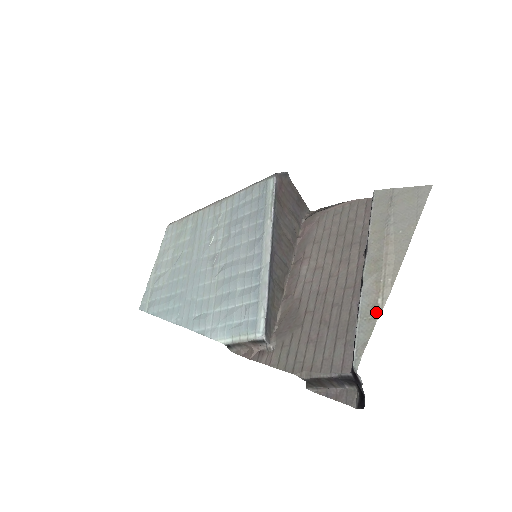
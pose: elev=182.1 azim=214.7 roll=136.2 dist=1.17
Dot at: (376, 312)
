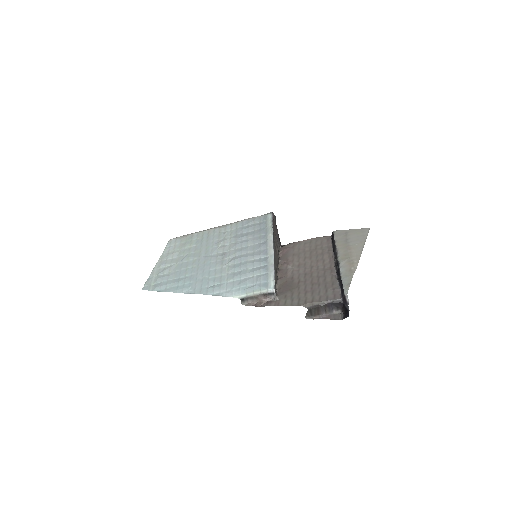
Dot at: (352, 272)
